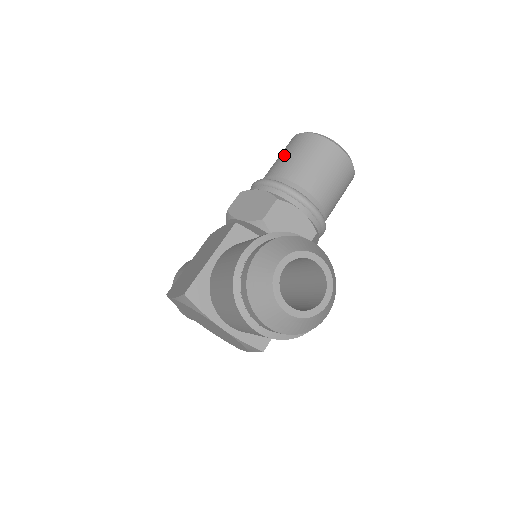
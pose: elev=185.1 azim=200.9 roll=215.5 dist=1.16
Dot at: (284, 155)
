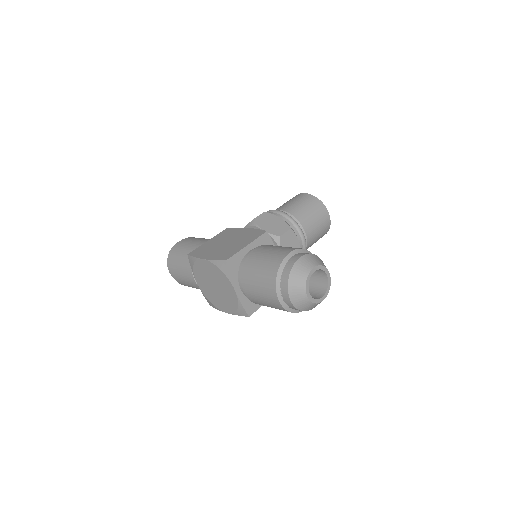
Dot at: (296, 202)
